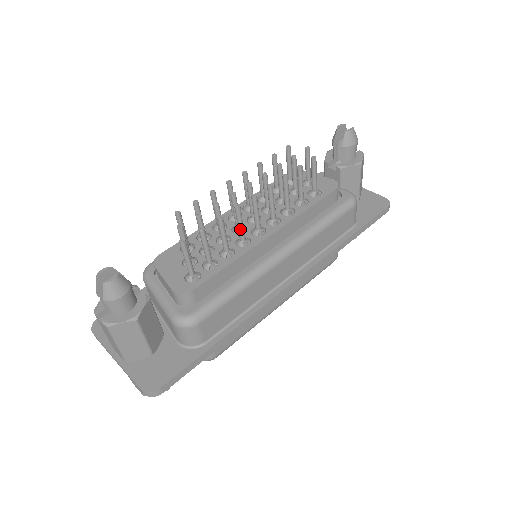
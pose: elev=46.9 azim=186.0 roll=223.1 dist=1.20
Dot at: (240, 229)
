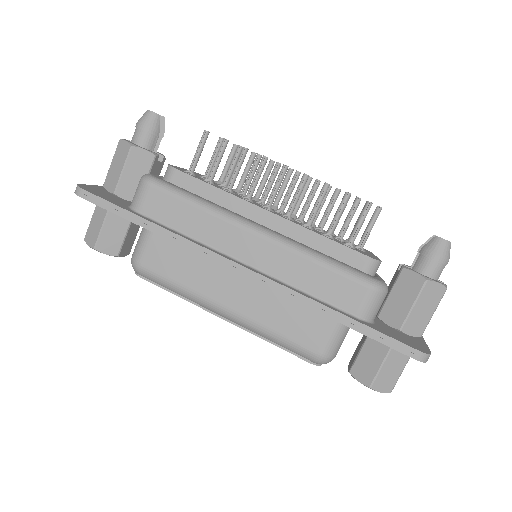
Dot at: (253, 181)
